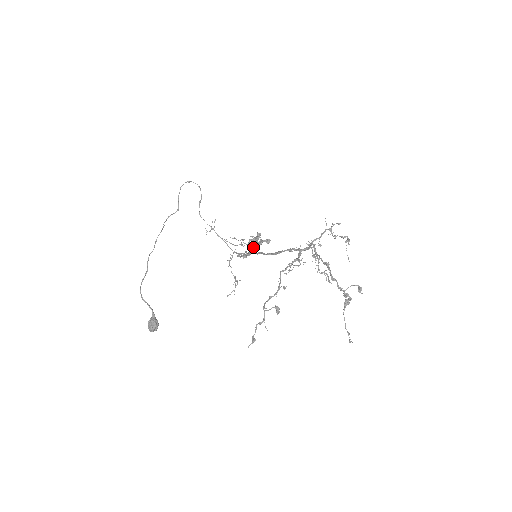
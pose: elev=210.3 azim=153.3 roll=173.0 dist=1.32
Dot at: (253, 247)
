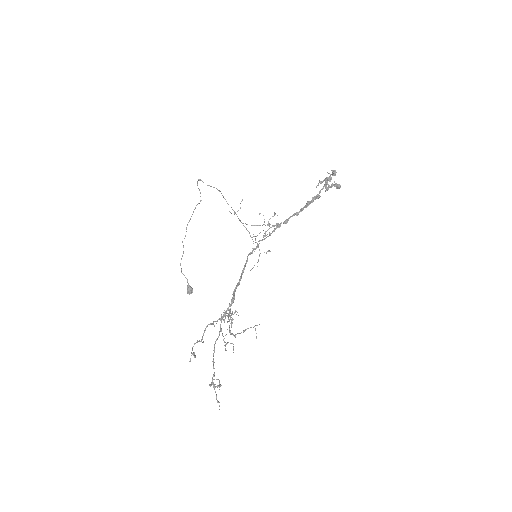
Dot at: (307, 203)
